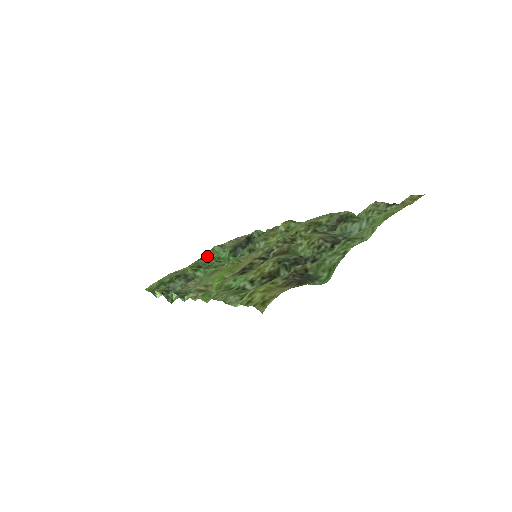
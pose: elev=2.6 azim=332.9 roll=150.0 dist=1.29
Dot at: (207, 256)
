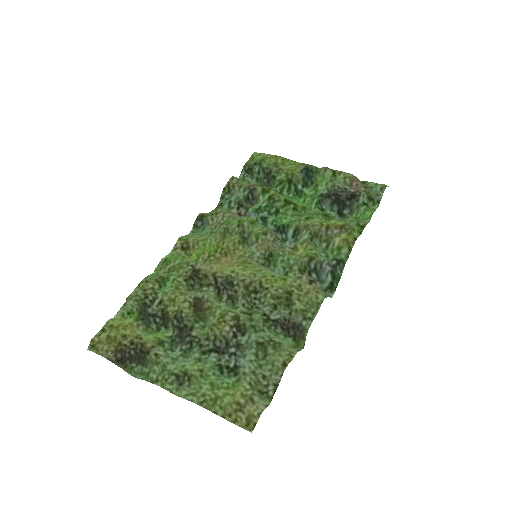
Dot at: (316, 171)
